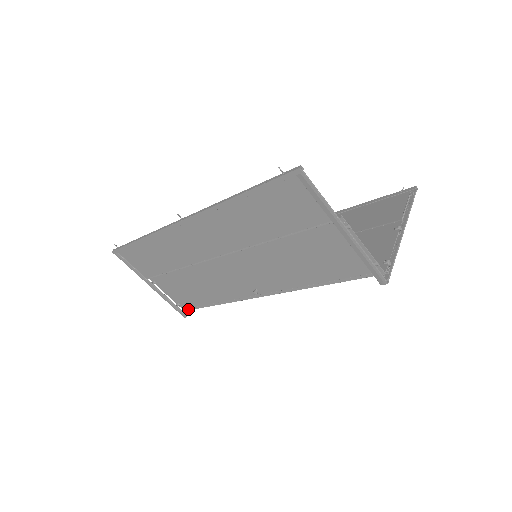
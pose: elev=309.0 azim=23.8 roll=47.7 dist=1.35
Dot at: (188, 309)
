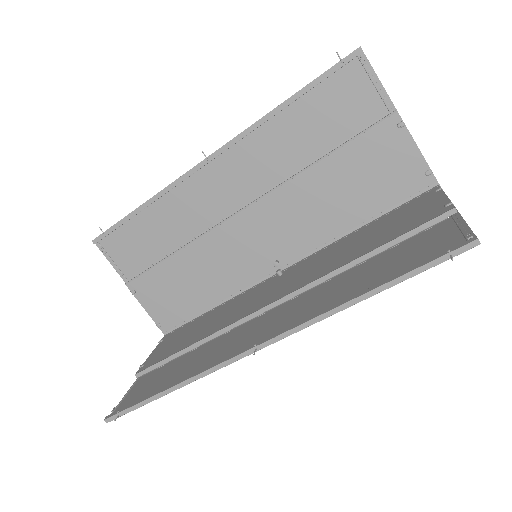
Dot at: (172, 333)
